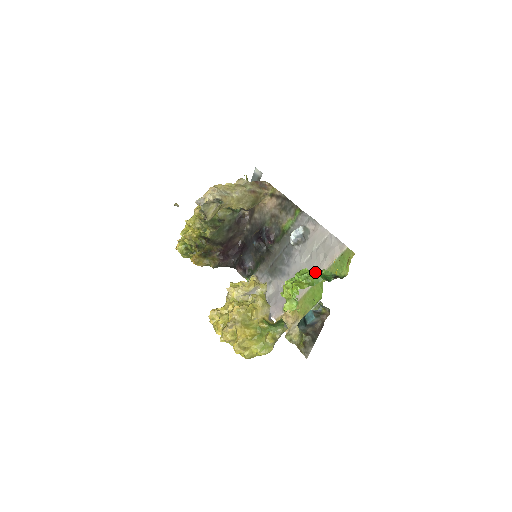
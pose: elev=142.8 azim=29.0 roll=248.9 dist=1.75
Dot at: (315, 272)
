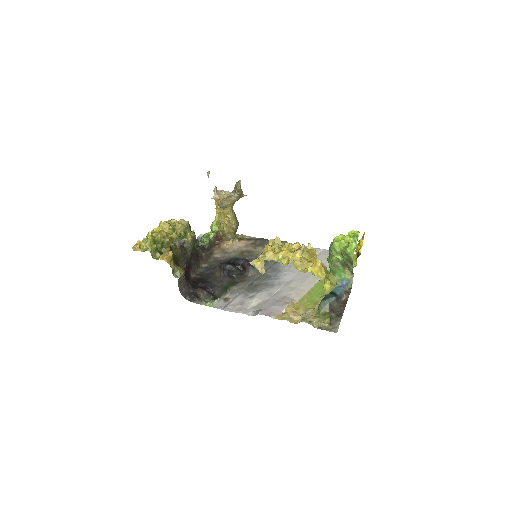
Dot at: occluded
